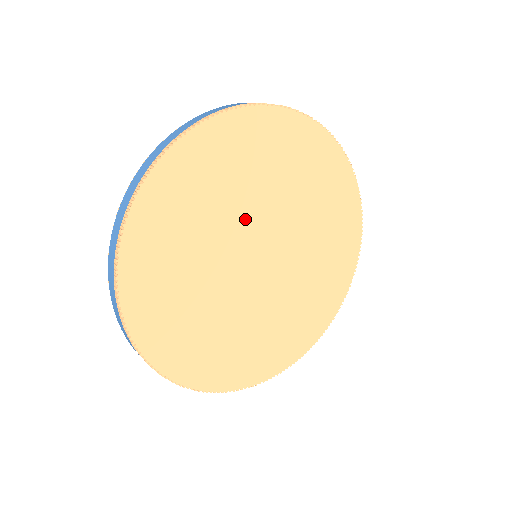
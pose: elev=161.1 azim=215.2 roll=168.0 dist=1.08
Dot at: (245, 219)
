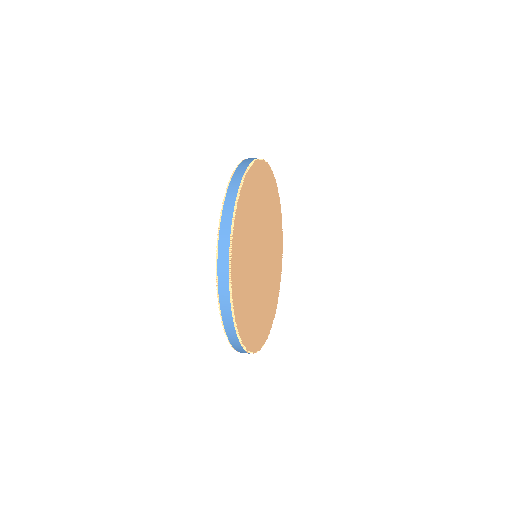
Dot at: (260, 226)
